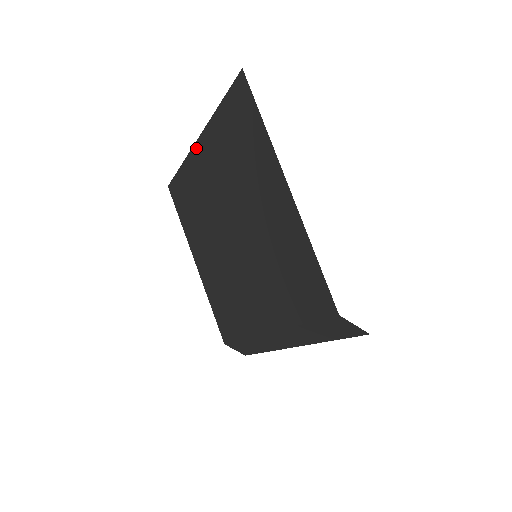
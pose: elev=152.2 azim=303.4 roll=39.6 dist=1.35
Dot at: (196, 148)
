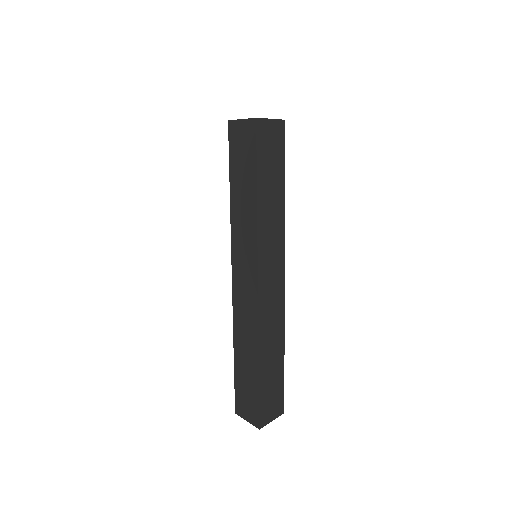
Dot at: occluded
